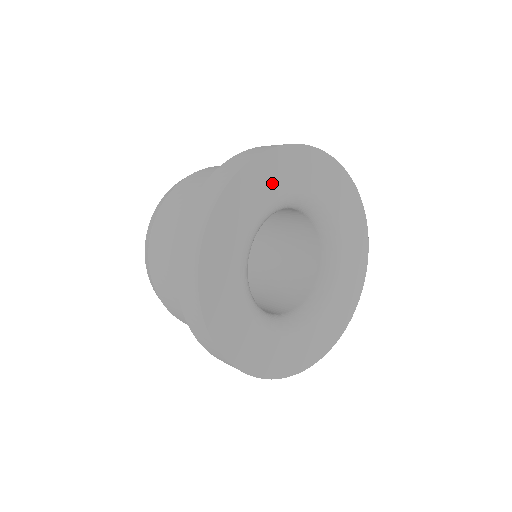
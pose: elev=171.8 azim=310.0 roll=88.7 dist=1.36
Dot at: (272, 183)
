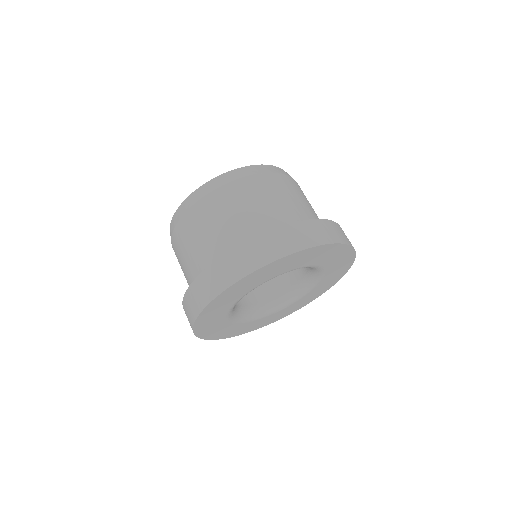
Dot at: (252, 283)
